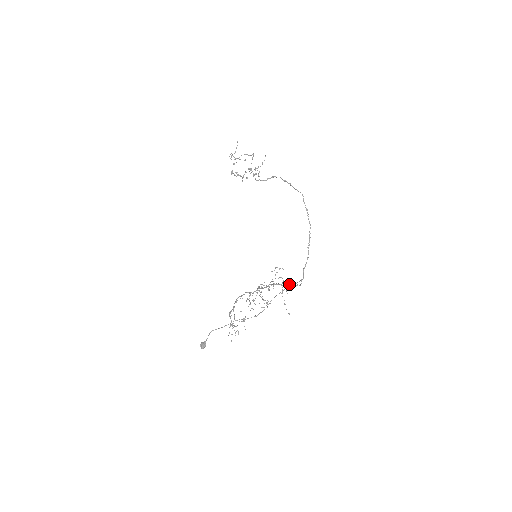
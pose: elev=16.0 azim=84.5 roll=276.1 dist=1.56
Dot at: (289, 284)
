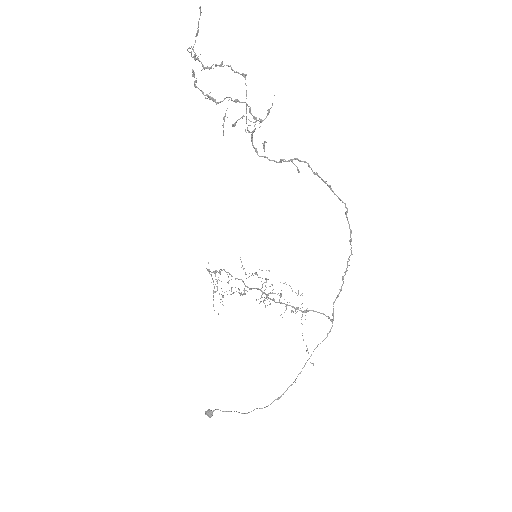
Dot at: (309, 310)
